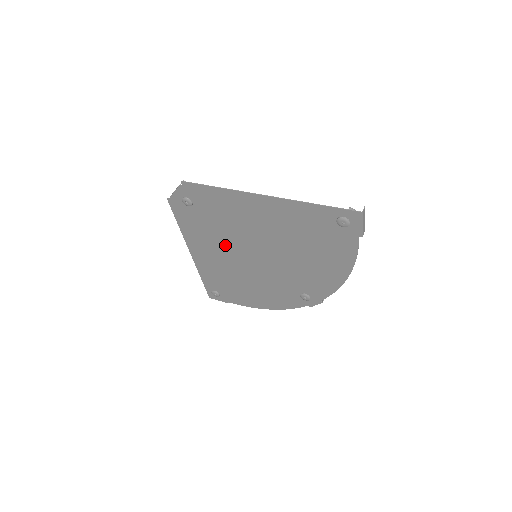
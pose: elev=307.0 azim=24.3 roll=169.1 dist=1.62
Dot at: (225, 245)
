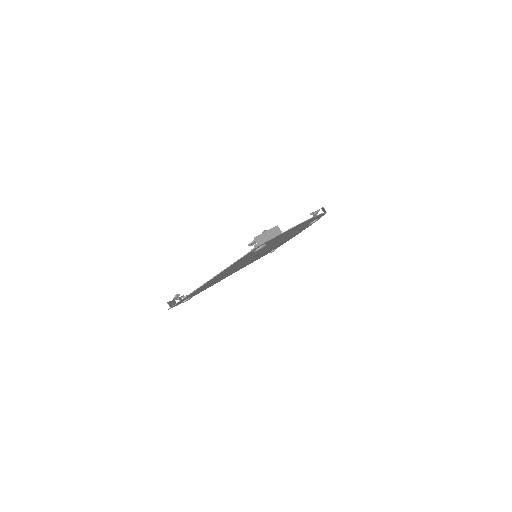
Dot at: occluded
